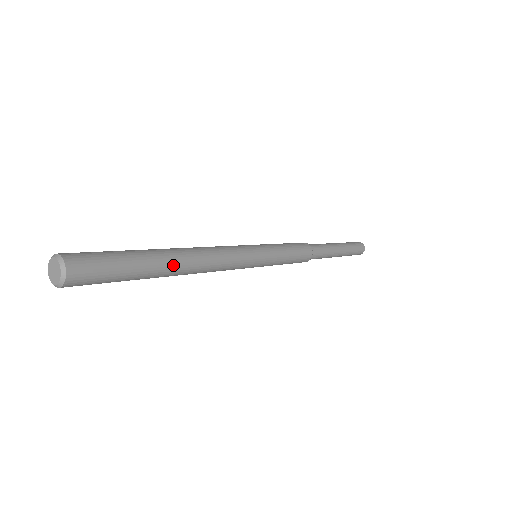
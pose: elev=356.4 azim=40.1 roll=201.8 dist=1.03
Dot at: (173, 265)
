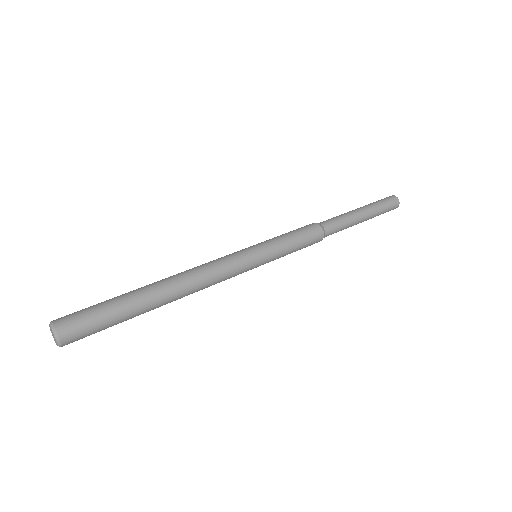
Dot at: (160, 302)
